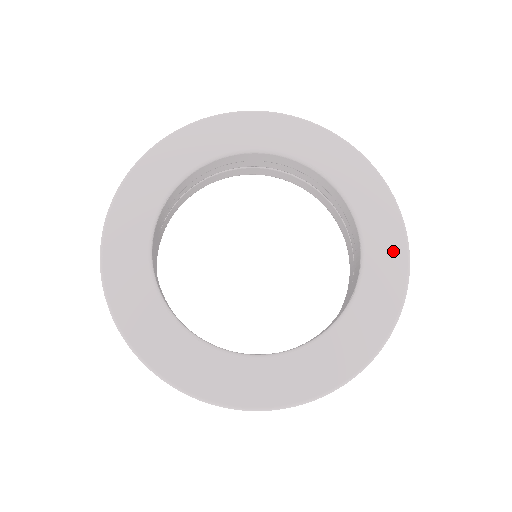
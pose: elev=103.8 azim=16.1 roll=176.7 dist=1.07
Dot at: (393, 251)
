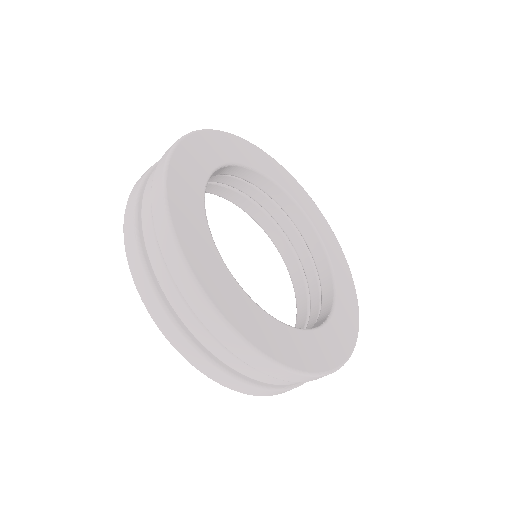
Dot at: (343, 343)
